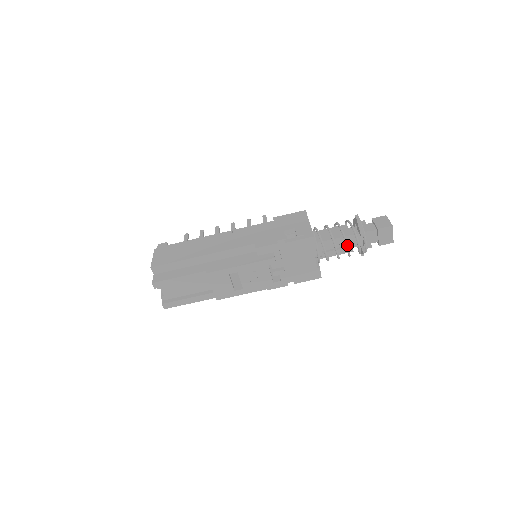
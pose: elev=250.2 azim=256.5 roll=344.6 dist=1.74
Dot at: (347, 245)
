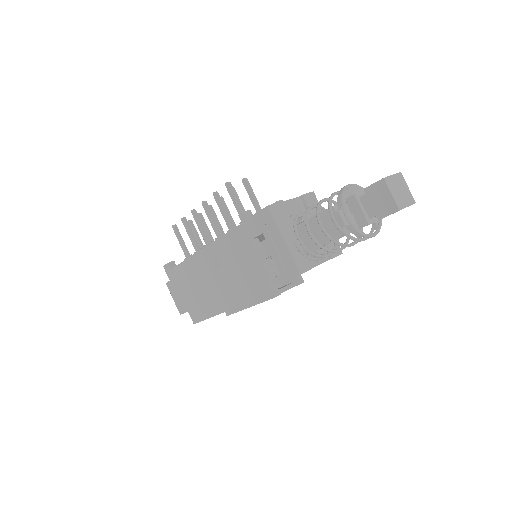
Dot at: occluded
